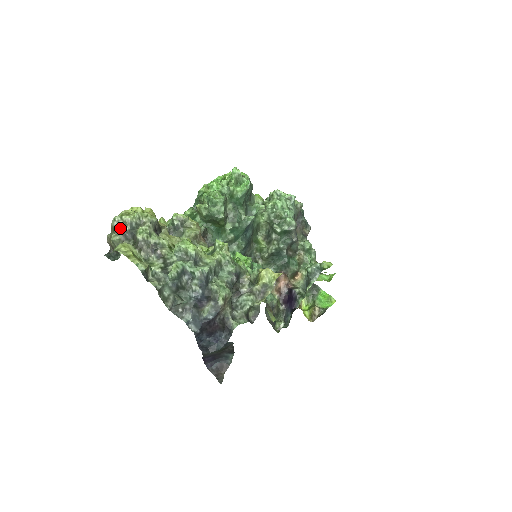
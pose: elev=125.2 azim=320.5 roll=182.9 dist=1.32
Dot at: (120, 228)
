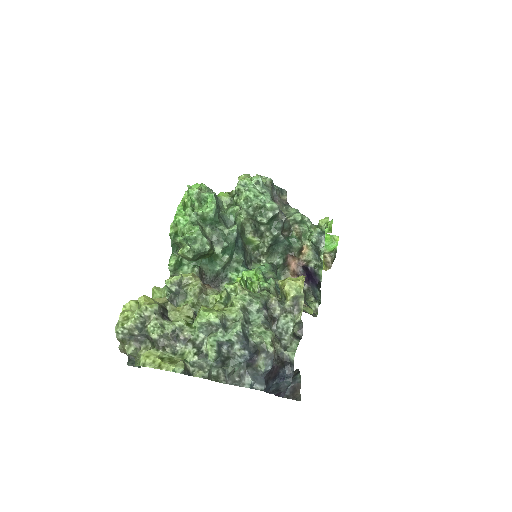
Dot at: (128, 337)
